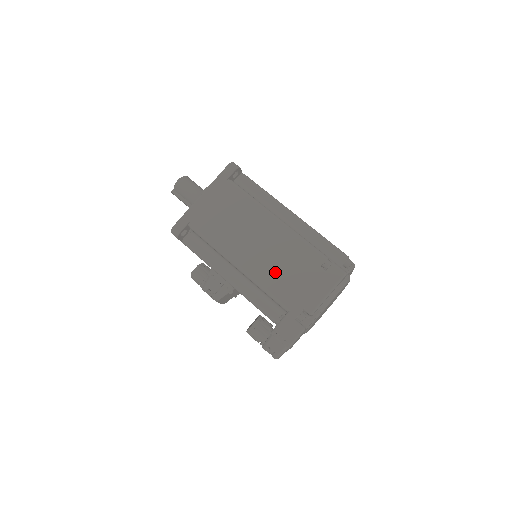
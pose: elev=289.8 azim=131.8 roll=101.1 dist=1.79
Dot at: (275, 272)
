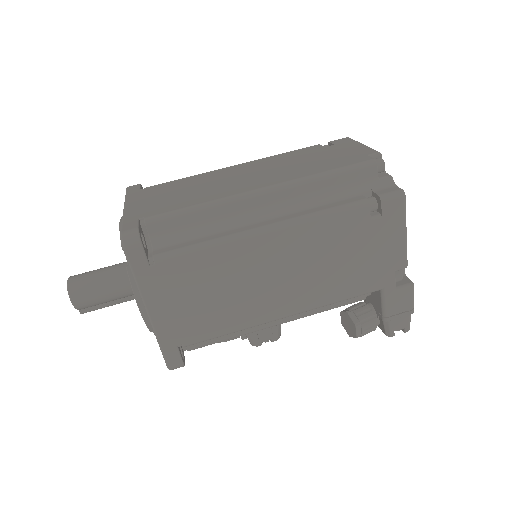
Dot at: (329, 278)
